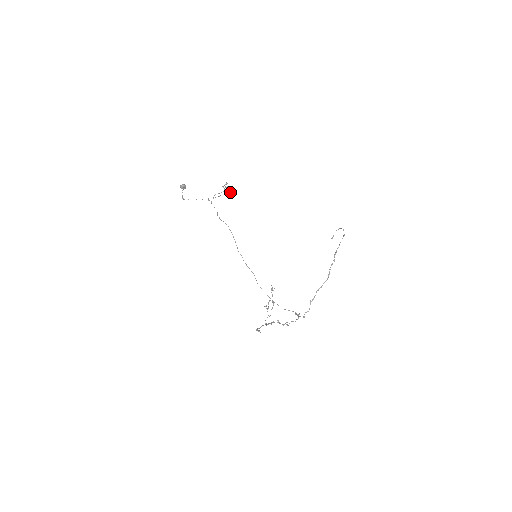
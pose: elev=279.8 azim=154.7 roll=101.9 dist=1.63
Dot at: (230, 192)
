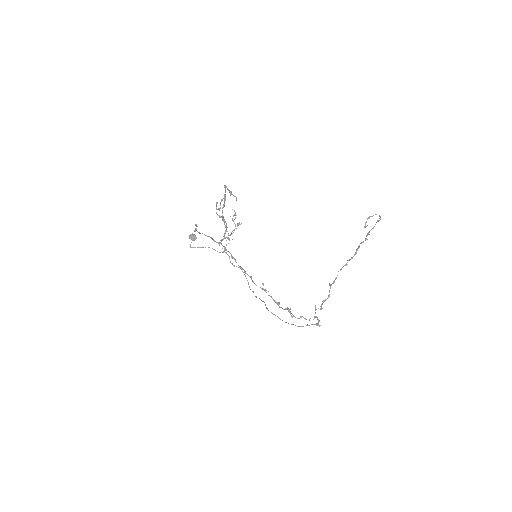
Dot at: (239, 222)
